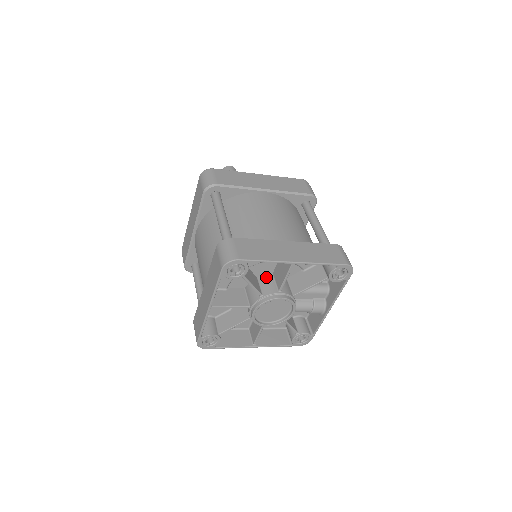
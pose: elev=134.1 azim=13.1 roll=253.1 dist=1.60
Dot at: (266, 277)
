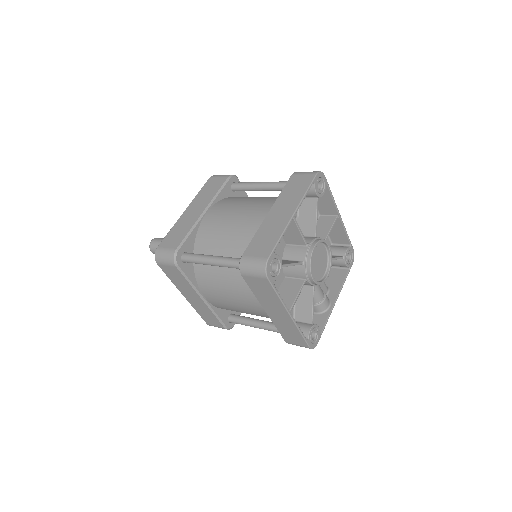
Dot at: occluded
